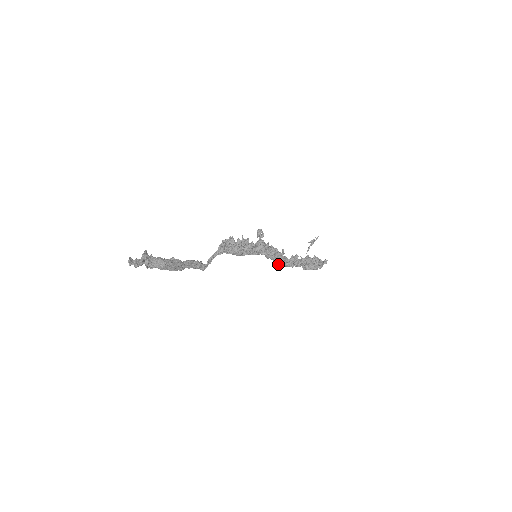
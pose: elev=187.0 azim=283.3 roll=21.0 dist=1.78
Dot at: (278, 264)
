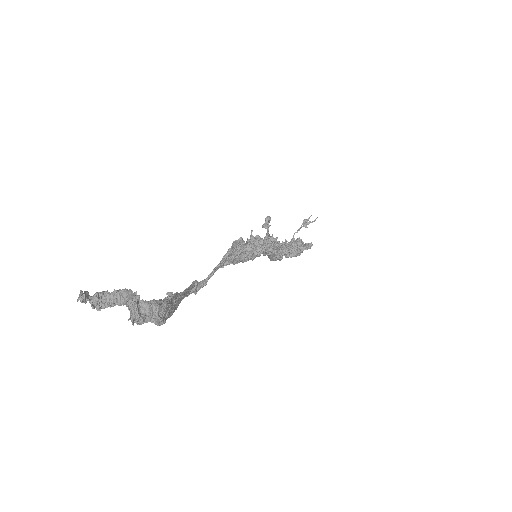
Dot at: (272, 260)
